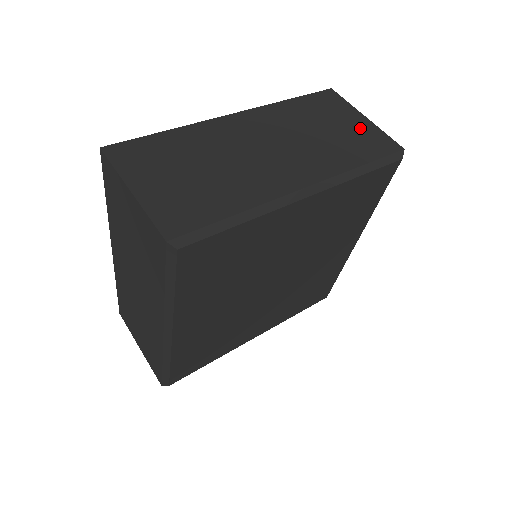
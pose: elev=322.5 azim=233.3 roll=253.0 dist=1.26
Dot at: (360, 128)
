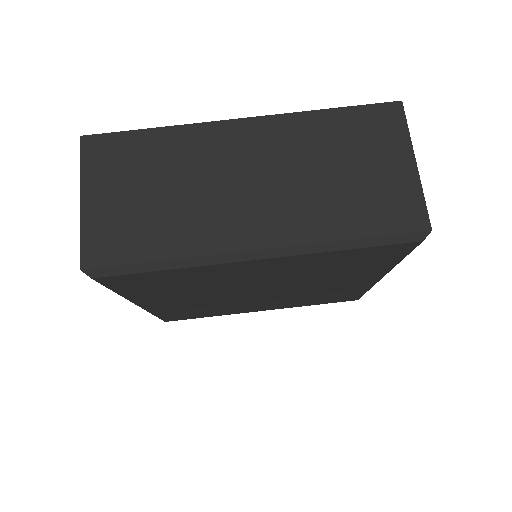
Dot at: (393, 179)
